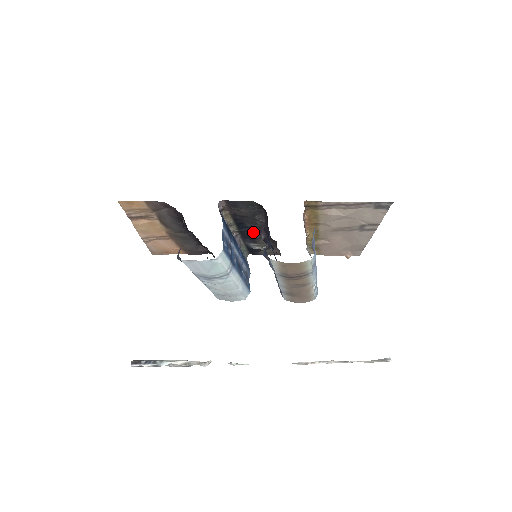
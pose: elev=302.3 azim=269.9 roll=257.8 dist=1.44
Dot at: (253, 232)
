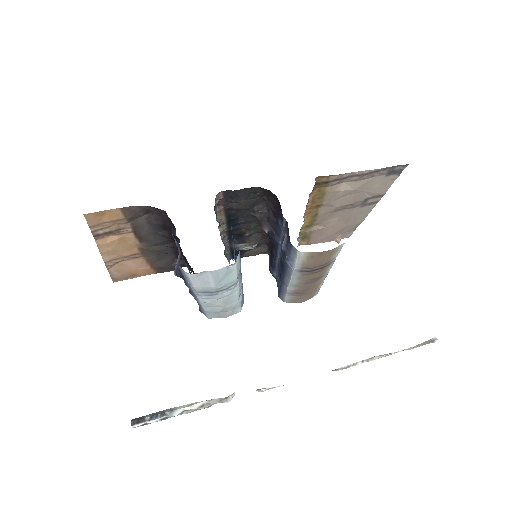
Dot at: (244, 229)
